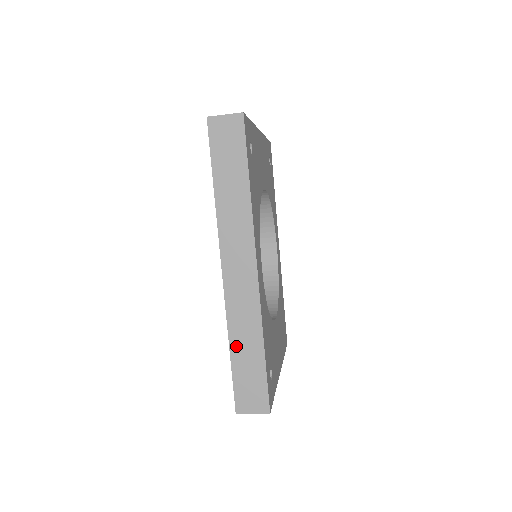
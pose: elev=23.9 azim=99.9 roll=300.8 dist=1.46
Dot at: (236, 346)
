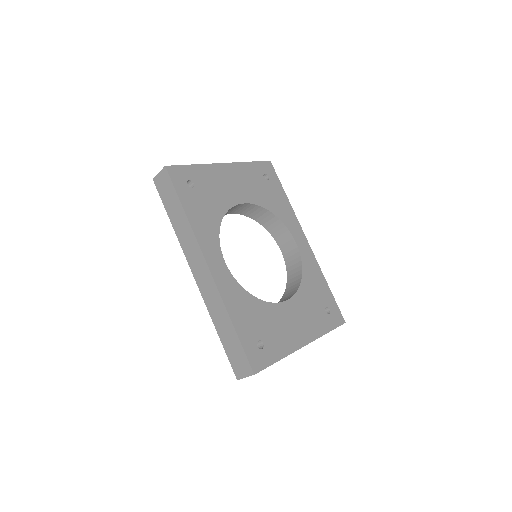
Dot at: (219, 328)
